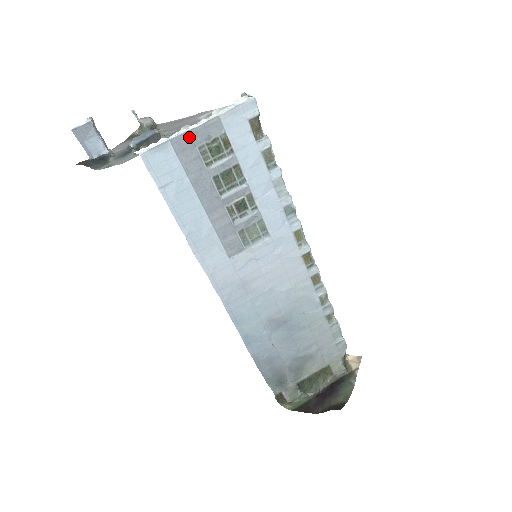
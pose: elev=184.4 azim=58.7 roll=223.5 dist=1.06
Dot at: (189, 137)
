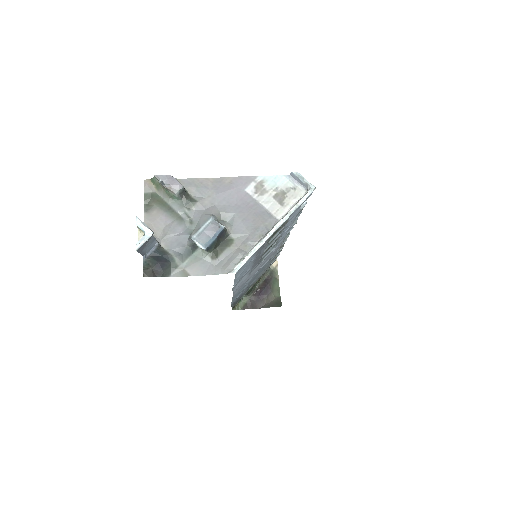
Dot at: occluded
